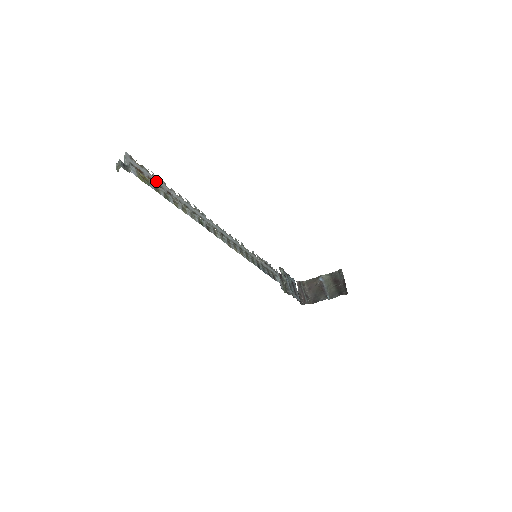
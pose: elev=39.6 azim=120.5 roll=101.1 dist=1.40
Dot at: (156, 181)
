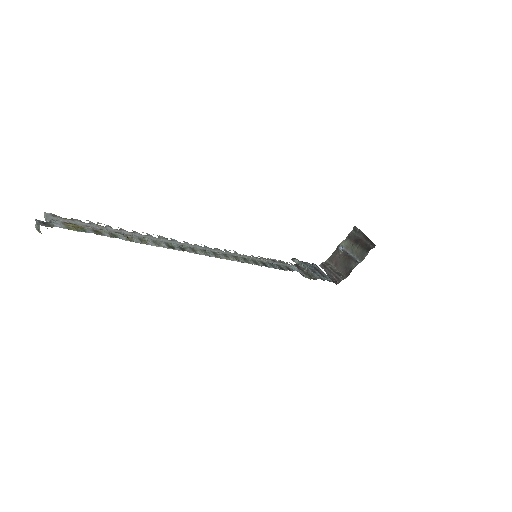
Dot at: (97, 227)
